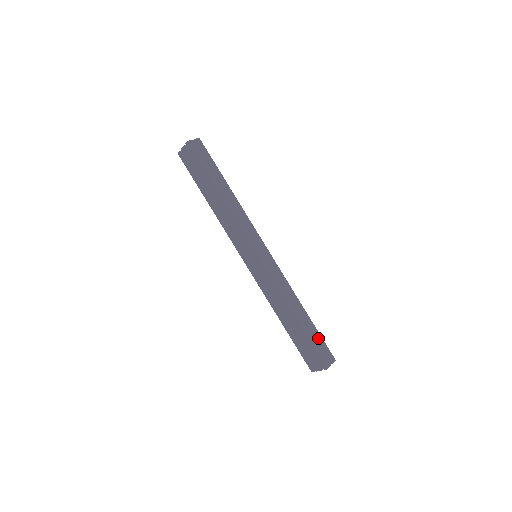
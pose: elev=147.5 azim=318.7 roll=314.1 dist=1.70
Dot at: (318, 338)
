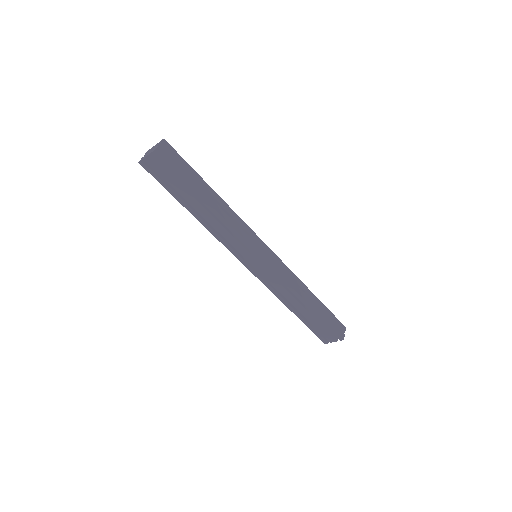
Dot at: (329, 315)
